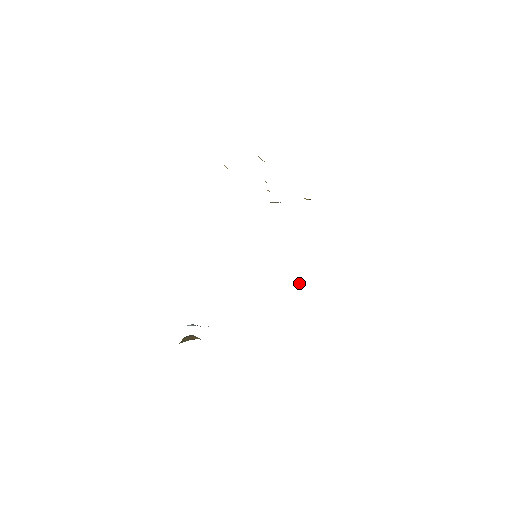
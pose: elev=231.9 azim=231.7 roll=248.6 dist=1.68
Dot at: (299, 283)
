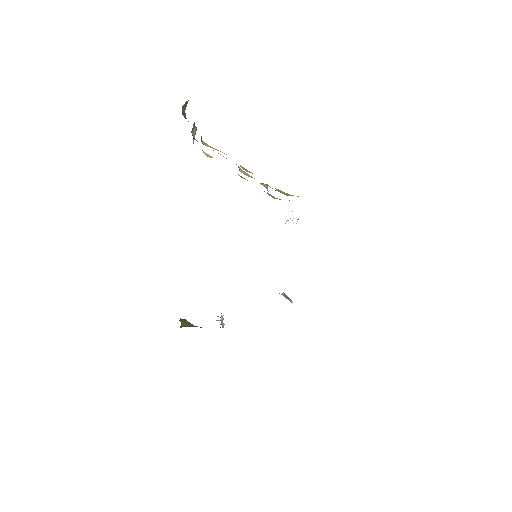
Dot at: (284, 295)
